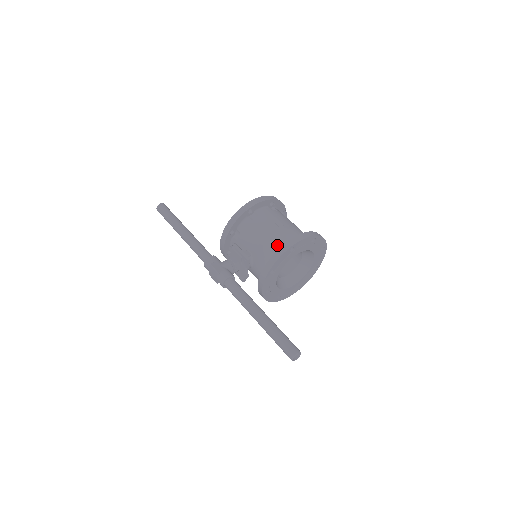
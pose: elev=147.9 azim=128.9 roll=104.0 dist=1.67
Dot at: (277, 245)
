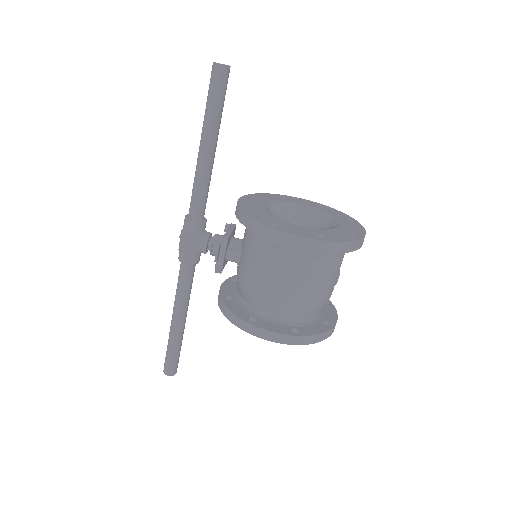
Dot at: (253, 300)
